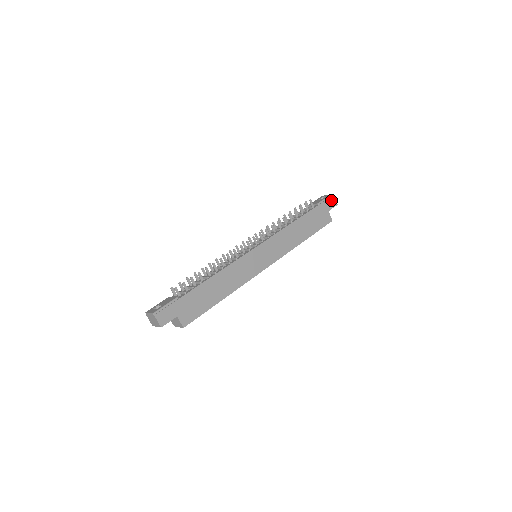
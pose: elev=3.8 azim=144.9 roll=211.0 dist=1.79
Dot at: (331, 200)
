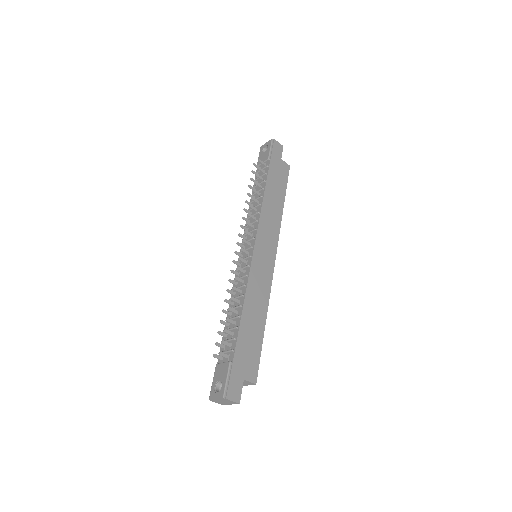
Dot at: (276, 146)
